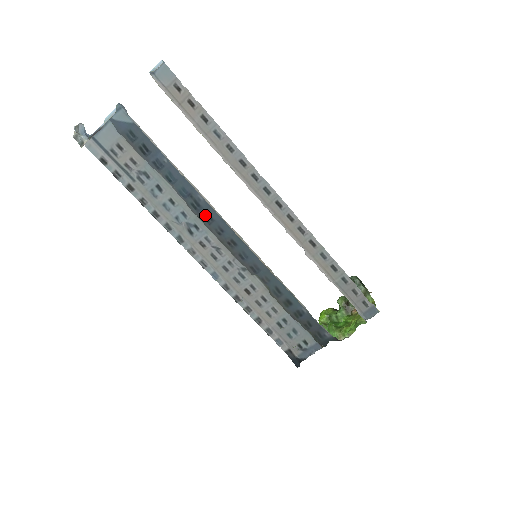
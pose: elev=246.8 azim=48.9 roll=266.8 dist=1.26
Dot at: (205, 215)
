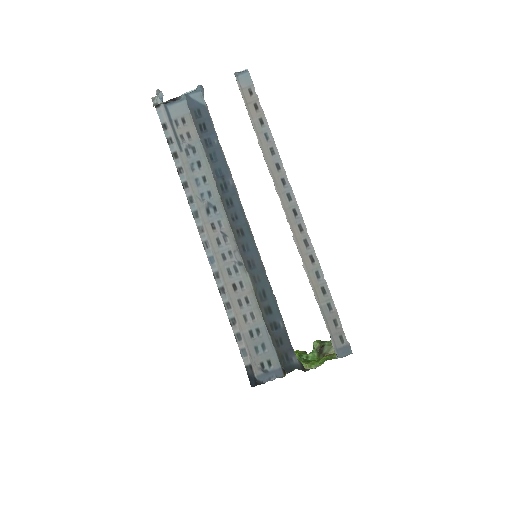
Dot at: (228, 198)
